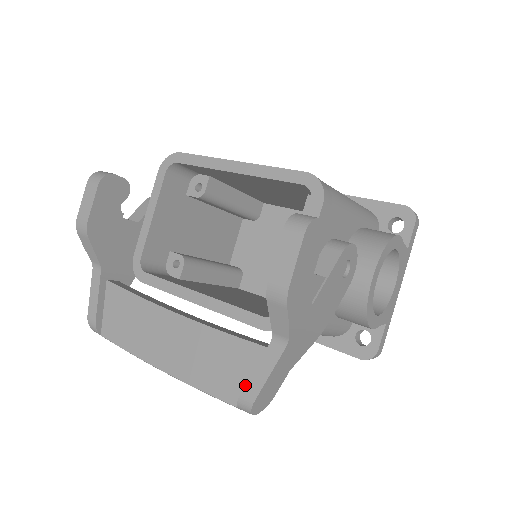
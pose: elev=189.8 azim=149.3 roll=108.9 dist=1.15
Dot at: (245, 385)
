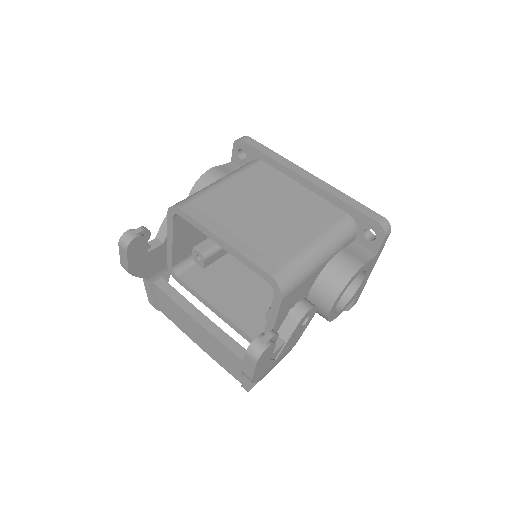
Dot at: (243, 383)
